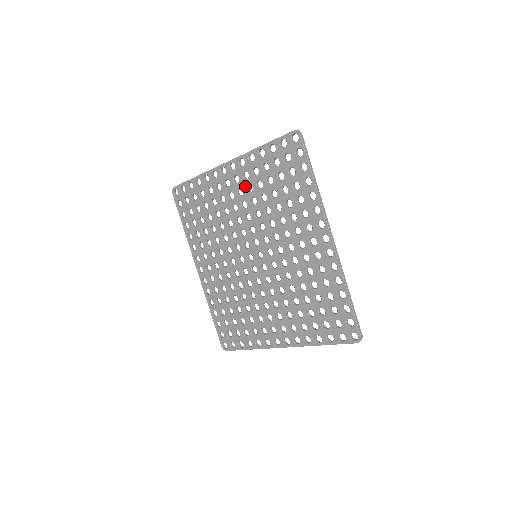
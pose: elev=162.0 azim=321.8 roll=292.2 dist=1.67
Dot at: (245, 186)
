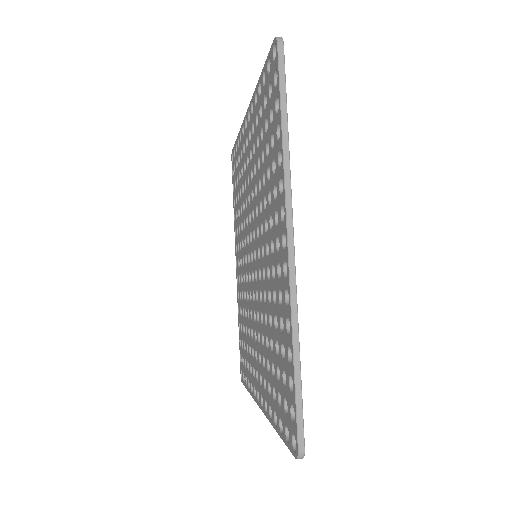
Dot at: (252, 145)
